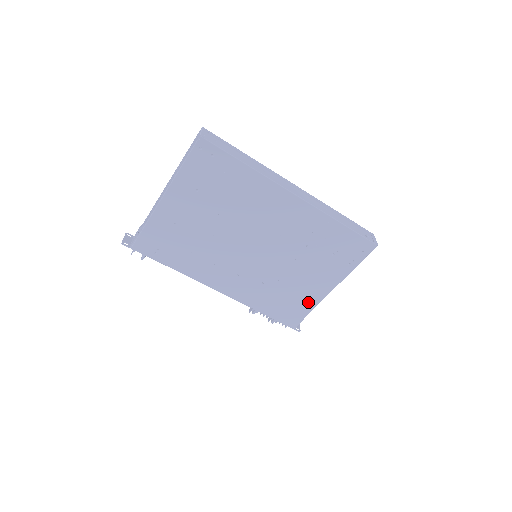
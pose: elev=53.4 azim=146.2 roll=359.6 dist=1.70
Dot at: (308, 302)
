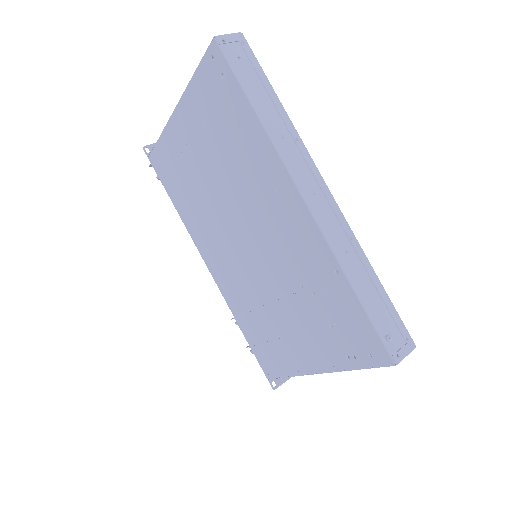
Dot at: (289, 362)
